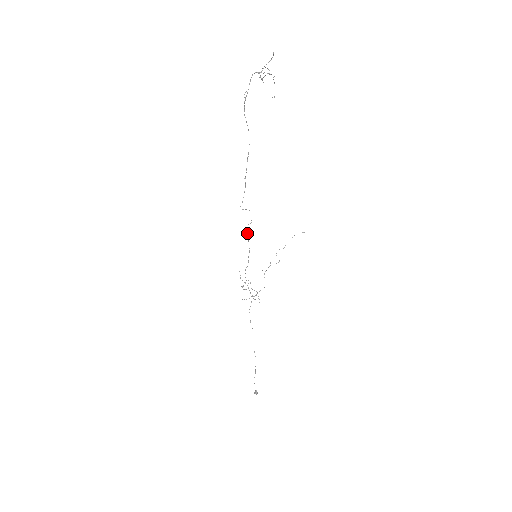
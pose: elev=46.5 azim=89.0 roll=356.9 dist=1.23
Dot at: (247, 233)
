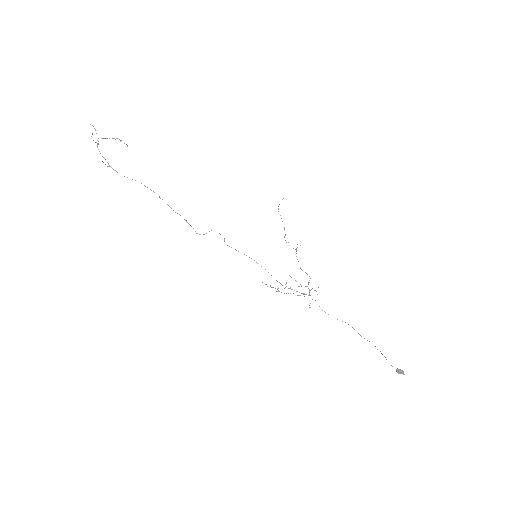
Dot at: occluded
